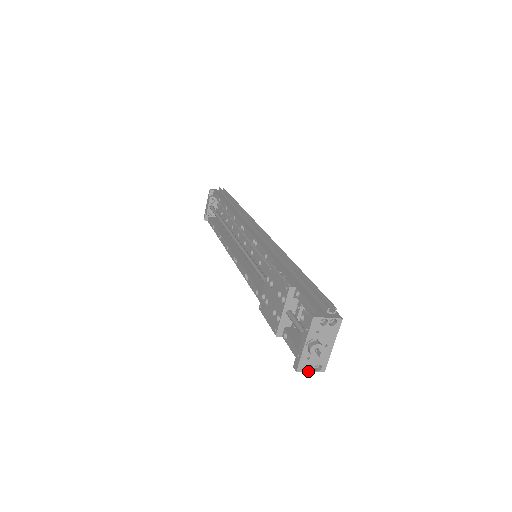
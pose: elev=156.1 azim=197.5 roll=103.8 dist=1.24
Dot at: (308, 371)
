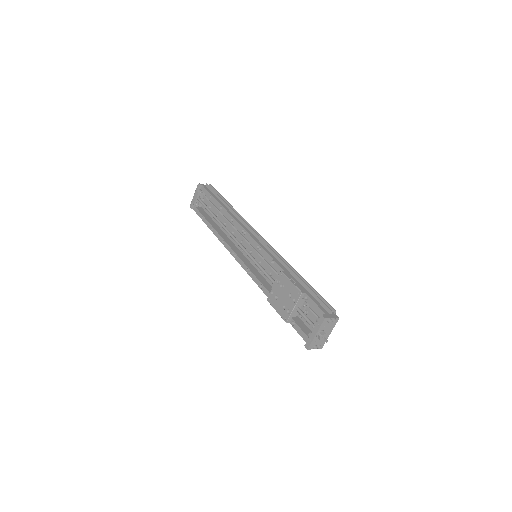
Dot at: occluded
